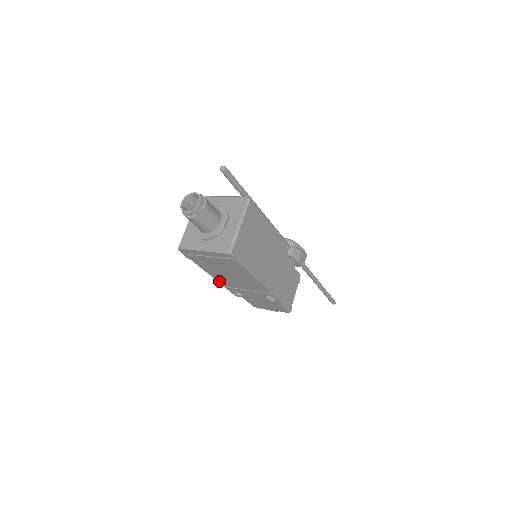
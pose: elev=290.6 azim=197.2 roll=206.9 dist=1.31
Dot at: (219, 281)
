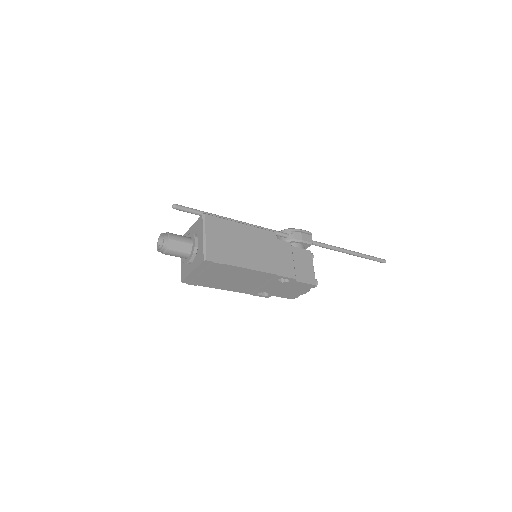
Dot at: (240, 292)
